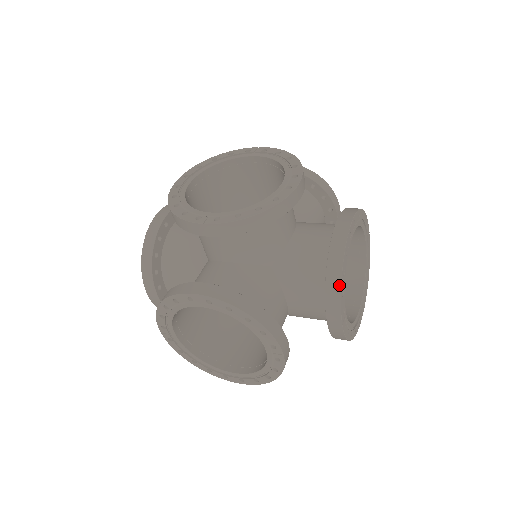
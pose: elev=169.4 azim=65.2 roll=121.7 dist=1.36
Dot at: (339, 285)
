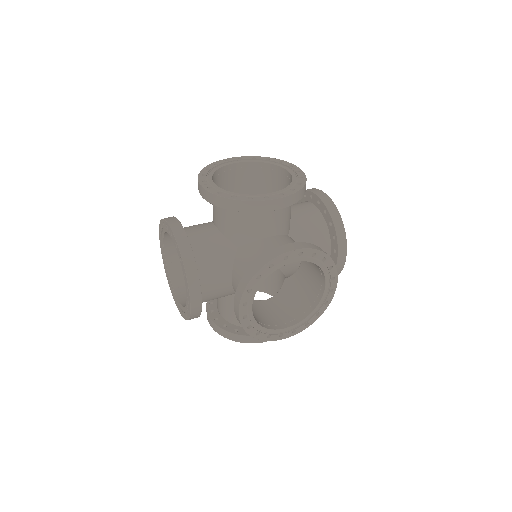
Dot at: occluded
